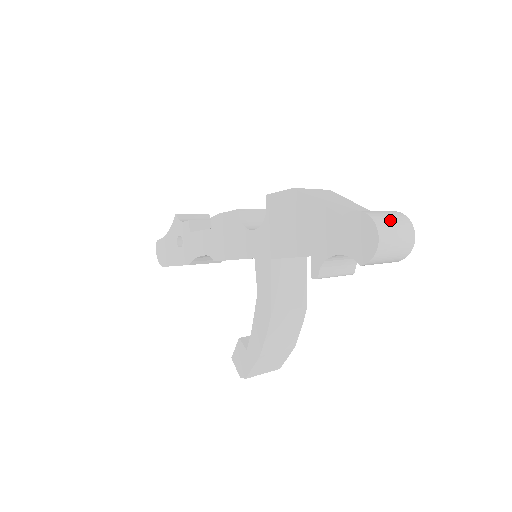
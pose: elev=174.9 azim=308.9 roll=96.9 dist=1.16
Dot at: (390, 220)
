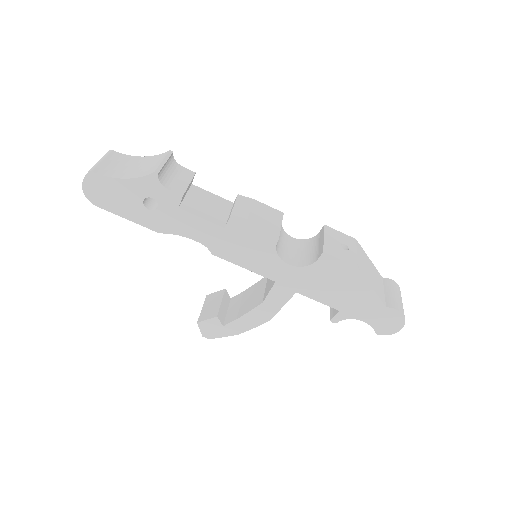
Dot at: occluded
